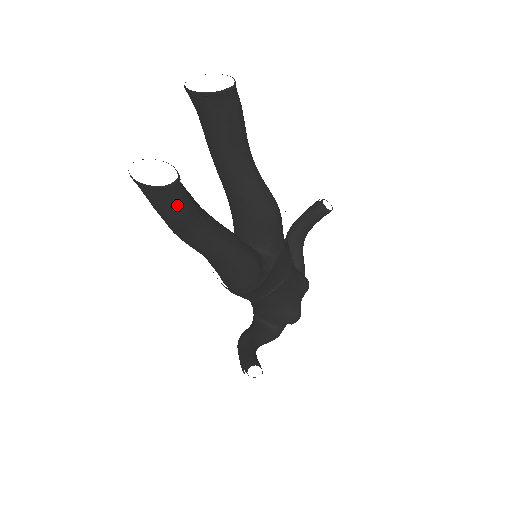
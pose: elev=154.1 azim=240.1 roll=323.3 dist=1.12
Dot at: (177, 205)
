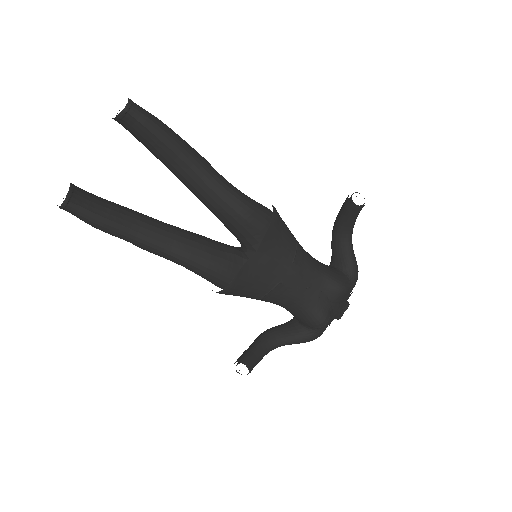
Dot at: (85, 220)
